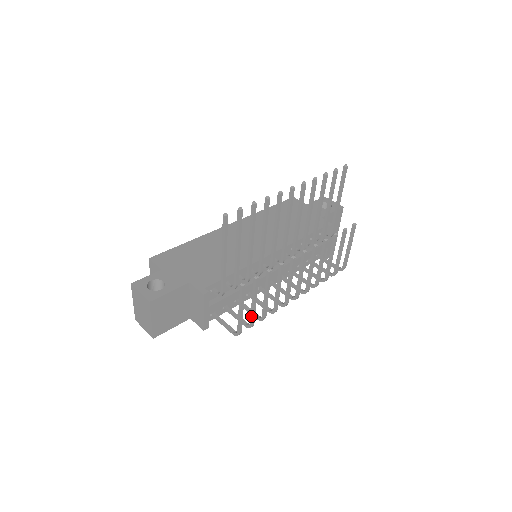
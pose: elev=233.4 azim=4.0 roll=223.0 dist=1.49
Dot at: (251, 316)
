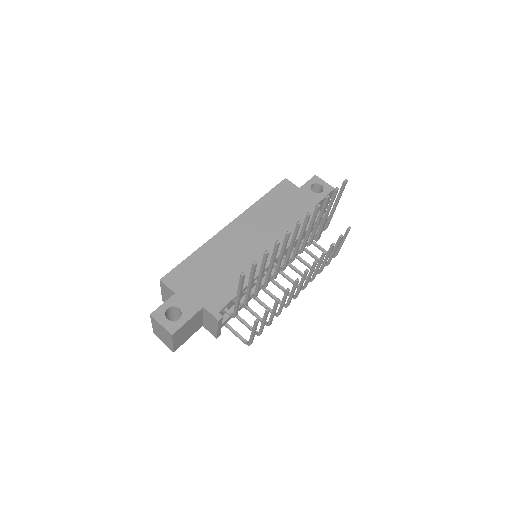
Dot at: (260, 330)
